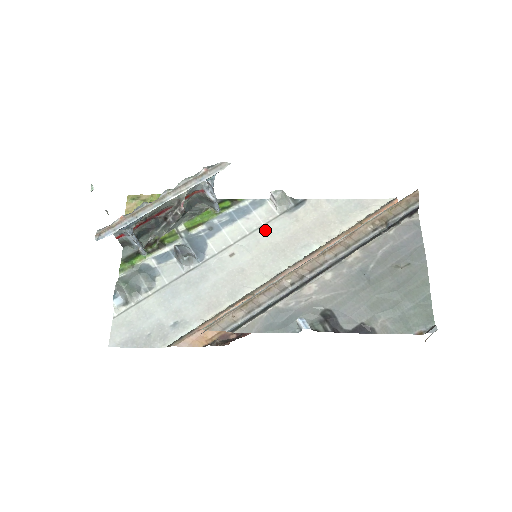
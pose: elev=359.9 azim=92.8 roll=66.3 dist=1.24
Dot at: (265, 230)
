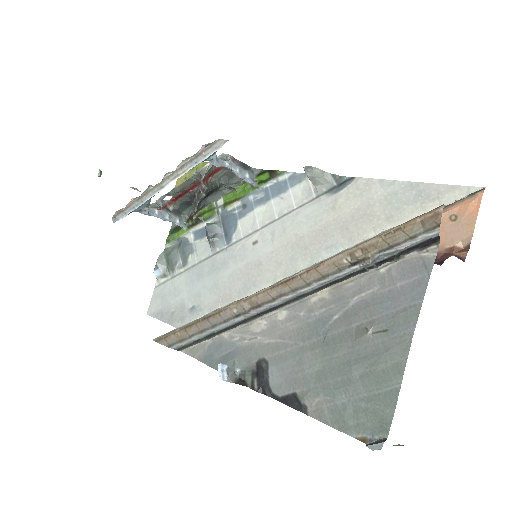
Dot at: (295, 216)
